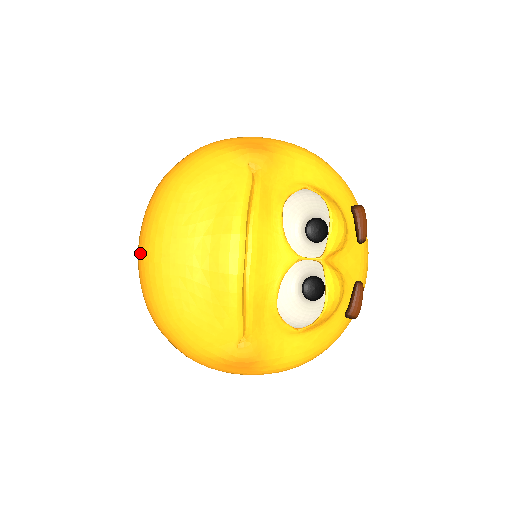
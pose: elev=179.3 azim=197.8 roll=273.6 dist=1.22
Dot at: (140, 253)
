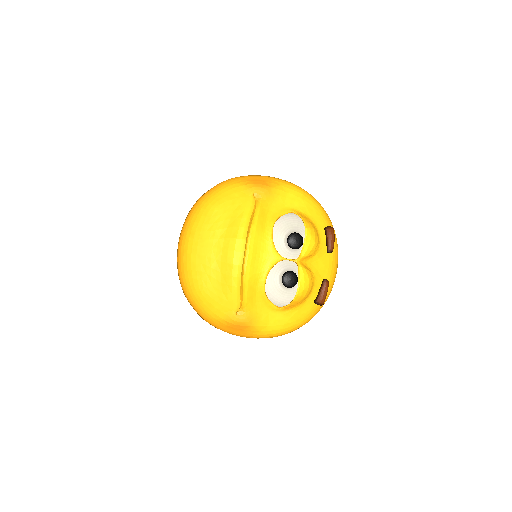
Dot at: (179, 247)
